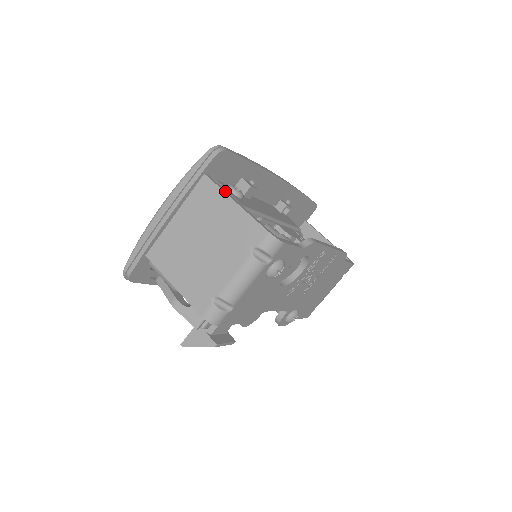
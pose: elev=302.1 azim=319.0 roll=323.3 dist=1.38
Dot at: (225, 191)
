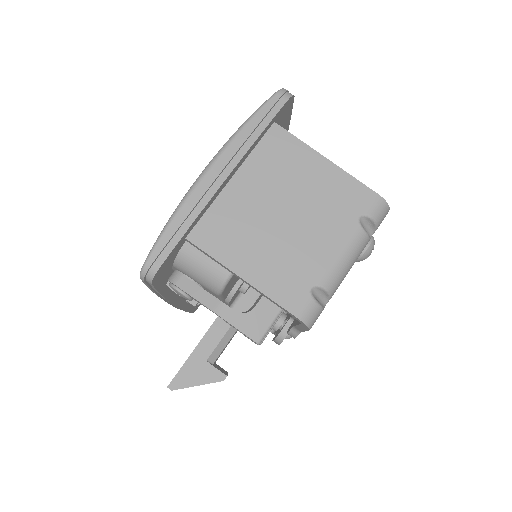
Dot at: (305, 146)
